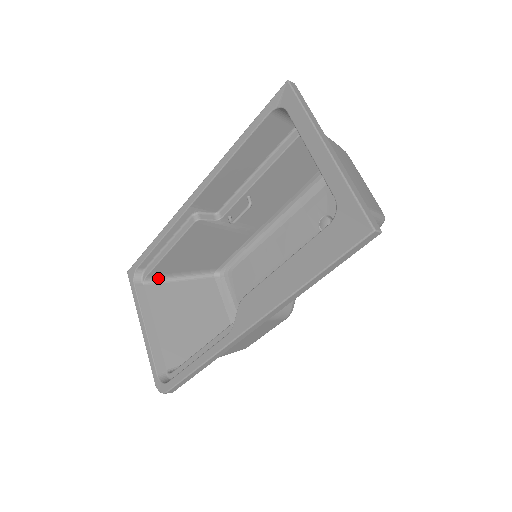
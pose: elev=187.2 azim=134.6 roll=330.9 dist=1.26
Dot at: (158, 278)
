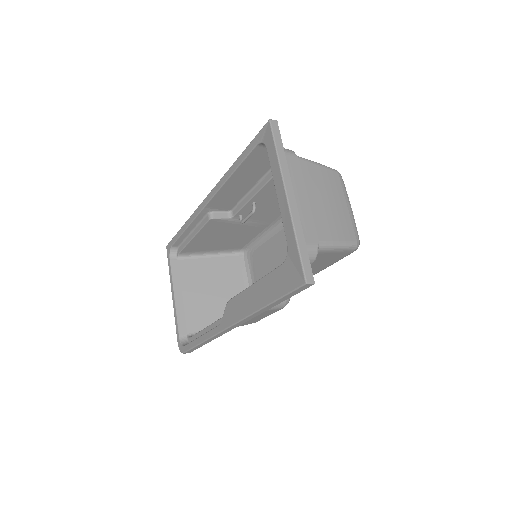
Dot at: (190, 254)
